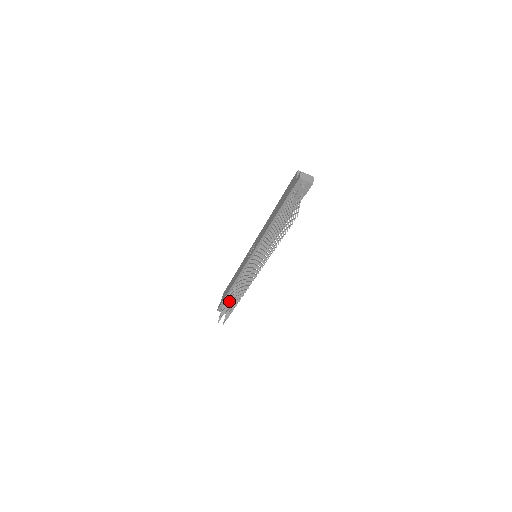
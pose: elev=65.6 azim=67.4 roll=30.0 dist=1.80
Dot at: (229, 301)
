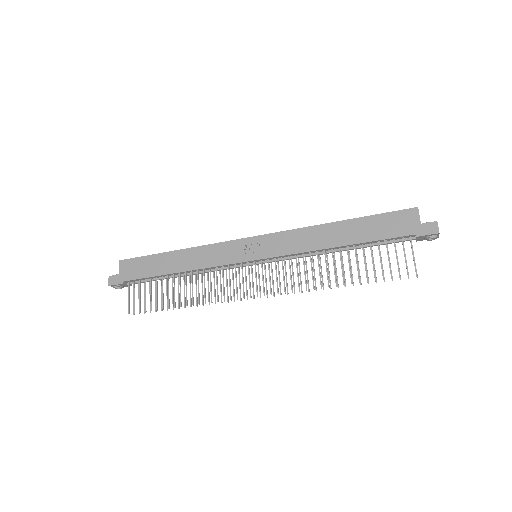
Dot at: occluded
